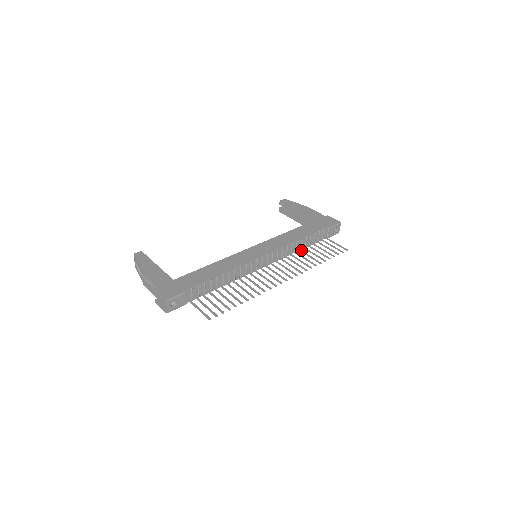
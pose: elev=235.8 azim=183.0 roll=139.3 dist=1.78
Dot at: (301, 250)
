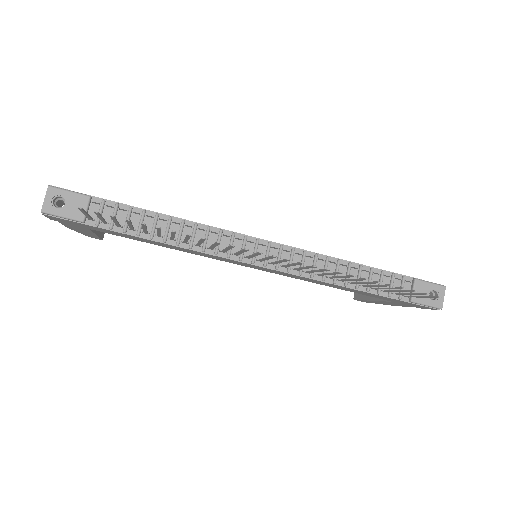
Dot at: (344, 279)
